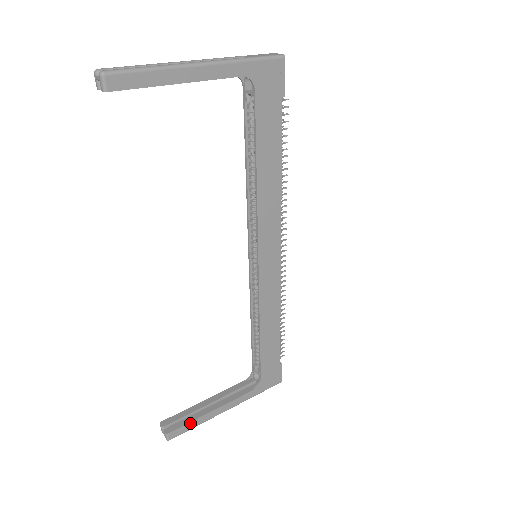
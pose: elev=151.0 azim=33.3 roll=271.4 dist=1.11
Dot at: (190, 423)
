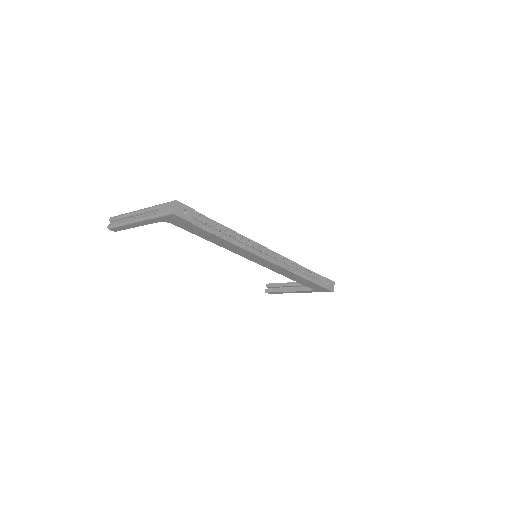
Dot at: (276, 292)
